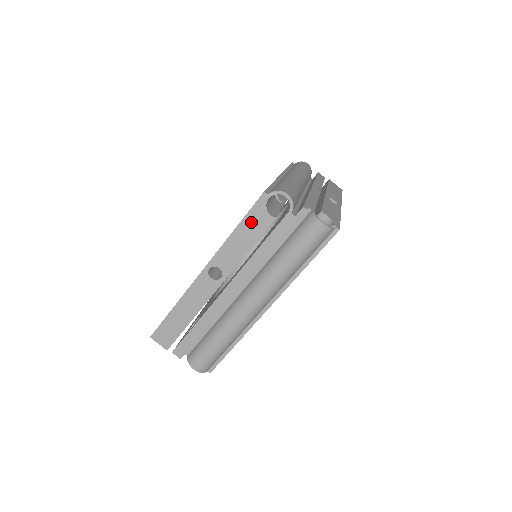
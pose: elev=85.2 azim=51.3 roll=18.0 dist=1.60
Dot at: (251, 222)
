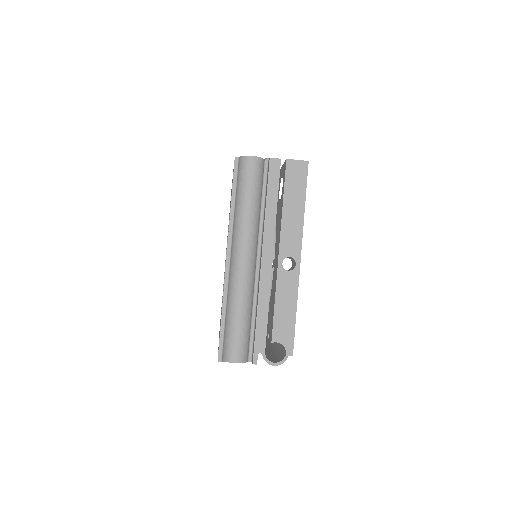
Dot at: occluded
